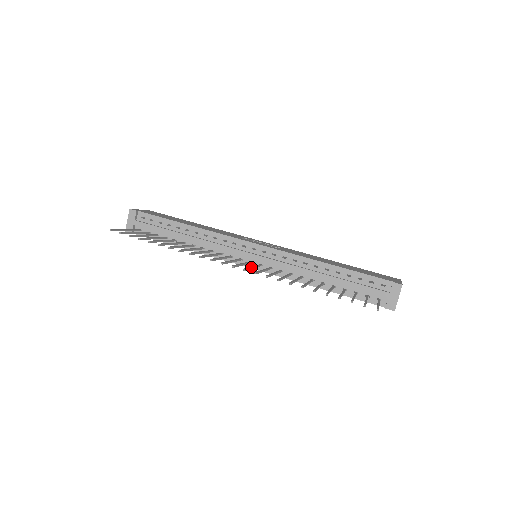
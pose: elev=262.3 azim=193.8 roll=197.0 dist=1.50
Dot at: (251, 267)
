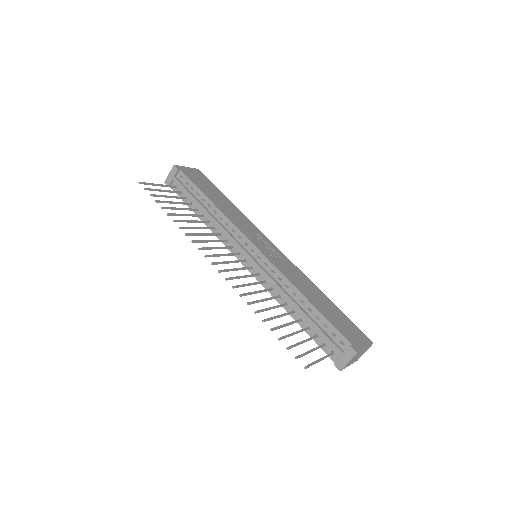
Dot at: (232, 269)
